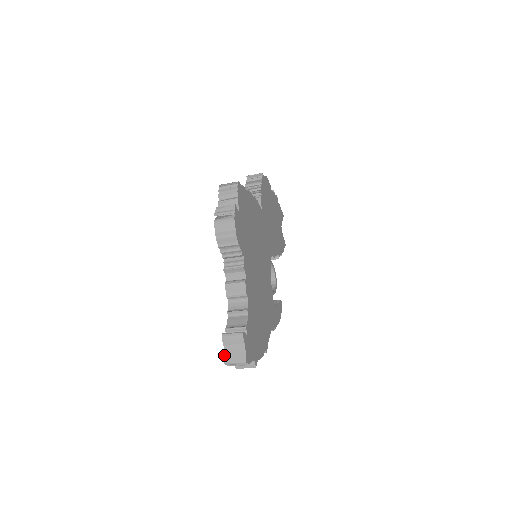
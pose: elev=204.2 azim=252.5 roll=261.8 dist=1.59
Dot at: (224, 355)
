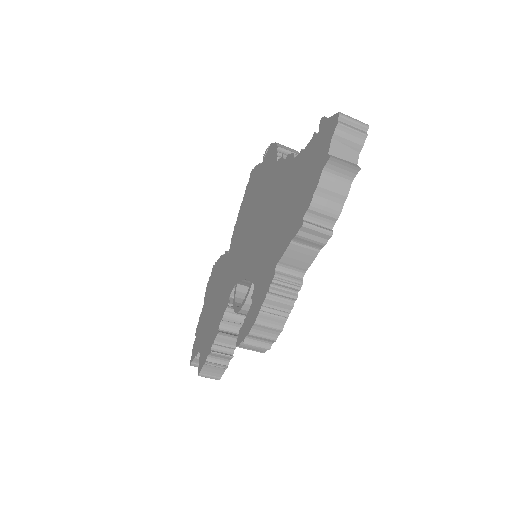
Dot at: (333, 115)
